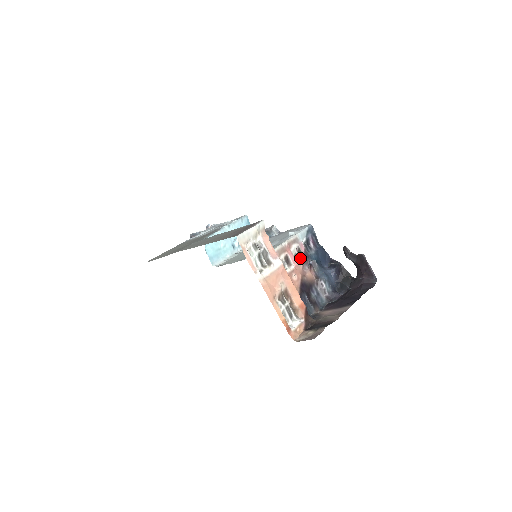
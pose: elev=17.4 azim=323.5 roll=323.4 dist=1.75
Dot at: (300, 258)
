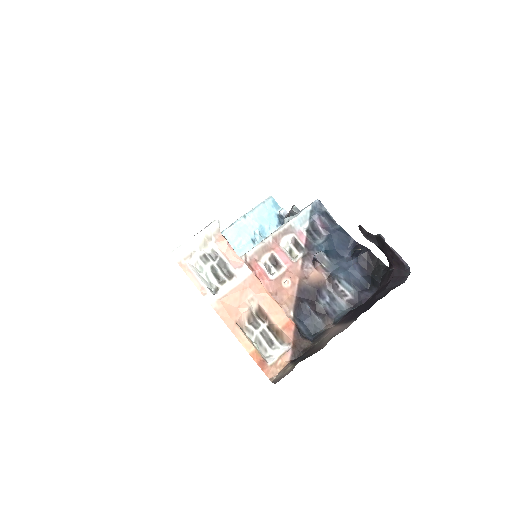
Dot at: (299, 253)
